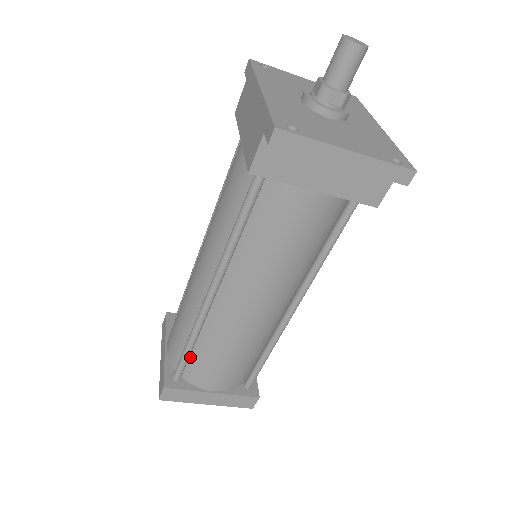
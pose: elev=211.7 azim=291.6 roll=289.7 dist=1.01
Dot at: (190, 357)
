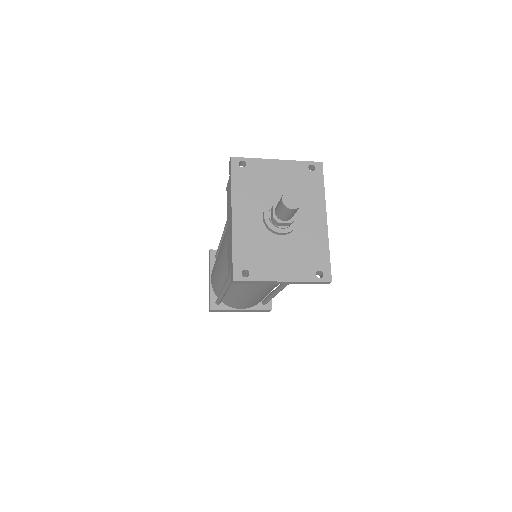
Dot at: (223, 297)
